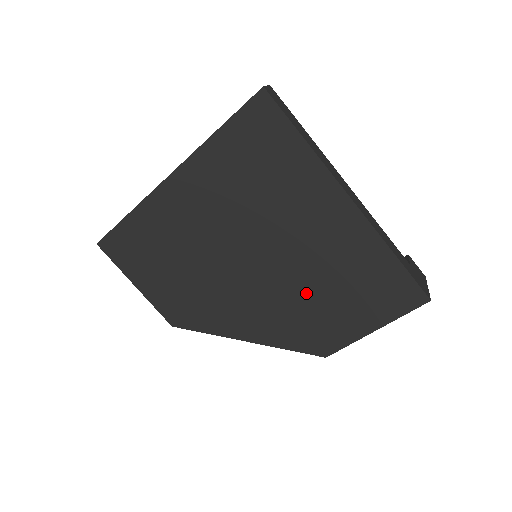
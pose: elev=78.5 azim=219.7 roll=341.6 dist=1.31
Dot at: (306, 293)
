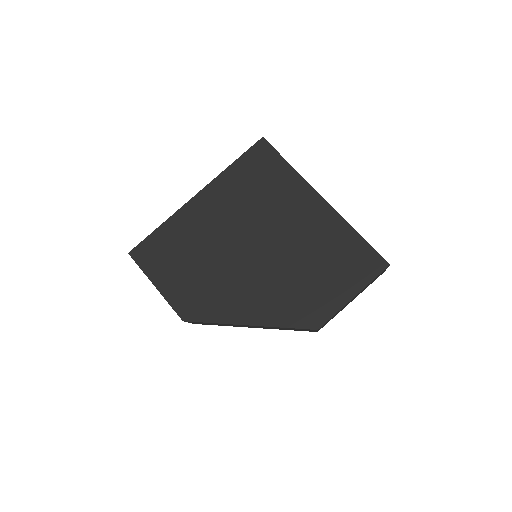
Dot at: (297, 272)
